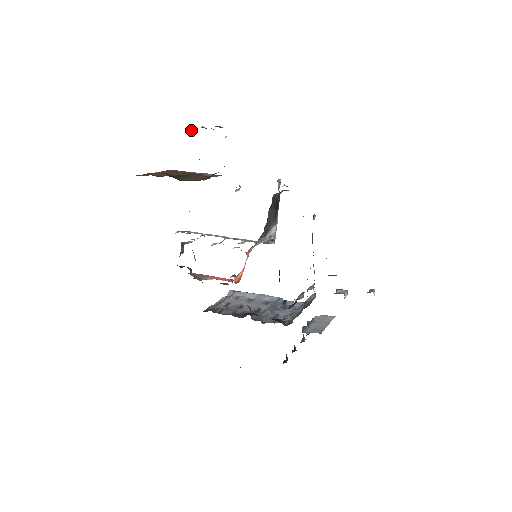
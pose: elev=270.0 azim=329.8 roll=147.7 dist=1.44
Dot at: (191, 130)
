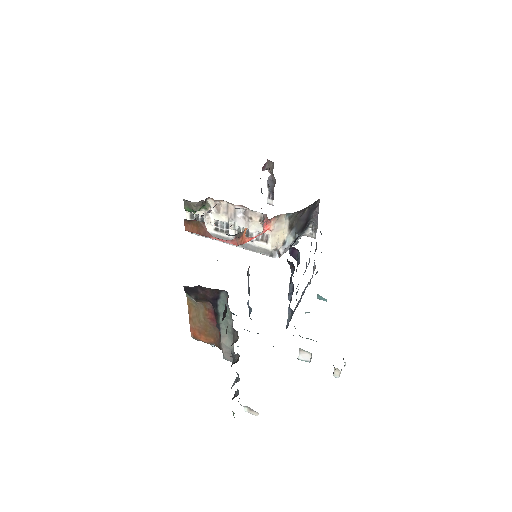
Dot at: (267, 165)
